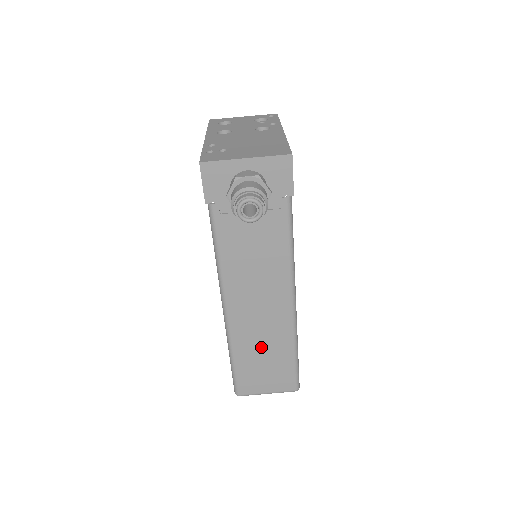
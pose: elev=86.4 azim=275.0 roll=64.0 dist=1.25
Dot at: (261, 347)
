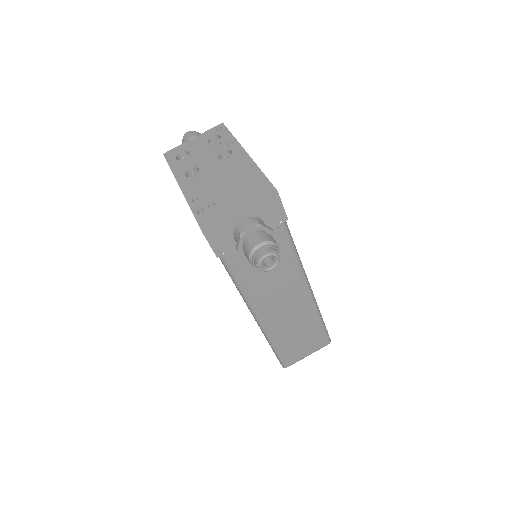
Dot at: (294, 330)
